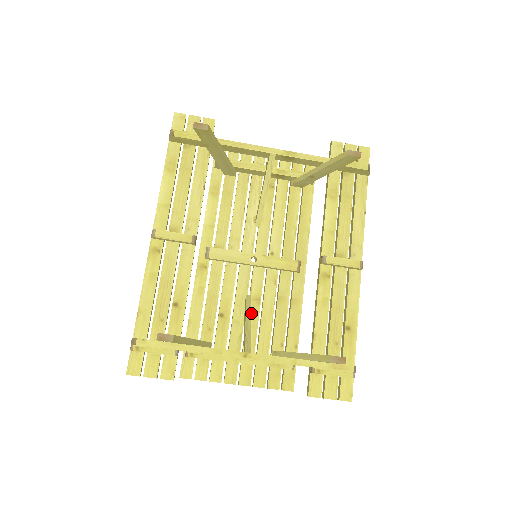
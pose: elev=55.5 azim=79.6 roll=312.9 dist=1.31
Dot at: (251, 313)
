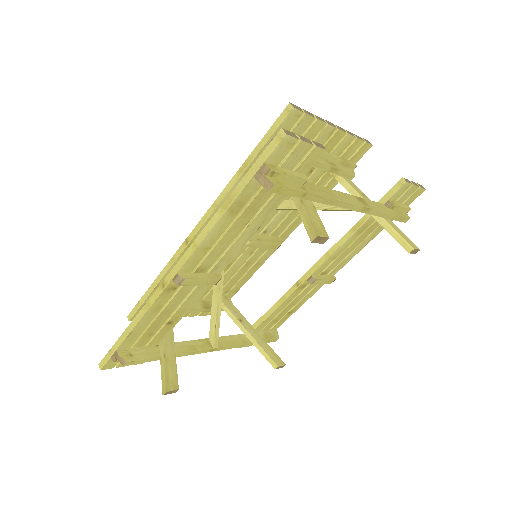
Dot at: occluded
